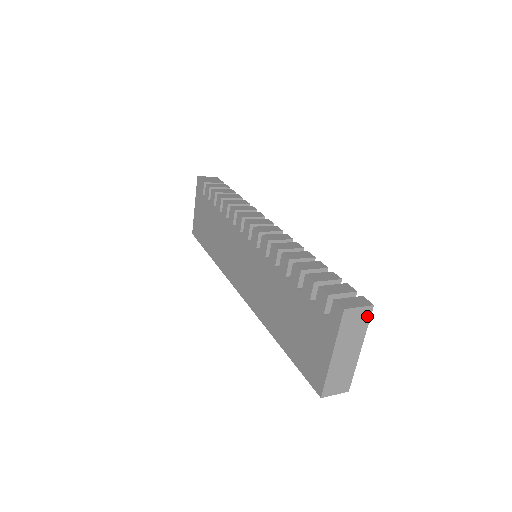
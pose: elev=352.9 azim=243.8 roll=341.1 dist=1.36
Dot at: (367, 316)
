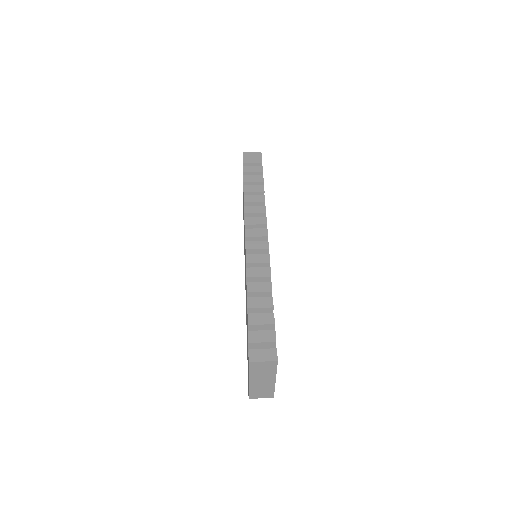
Dot at: (274, 366)
